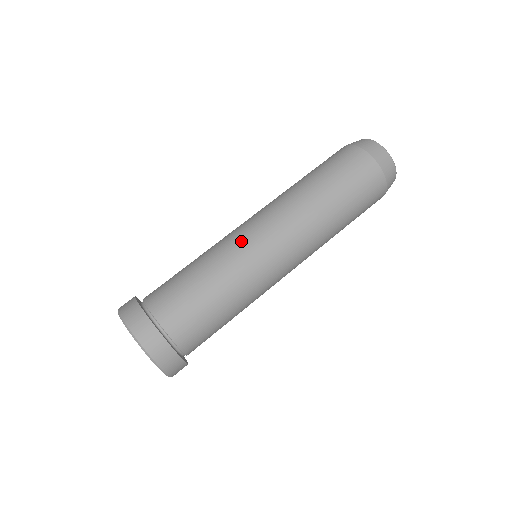
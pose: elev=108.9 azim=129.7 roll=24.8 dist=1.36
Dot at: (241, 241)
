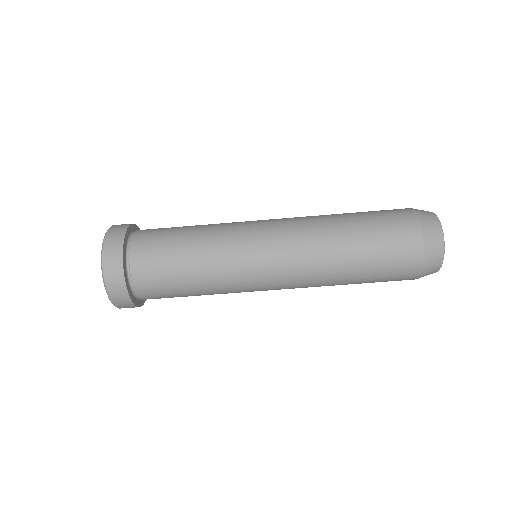
Dot at: (244, 238)
